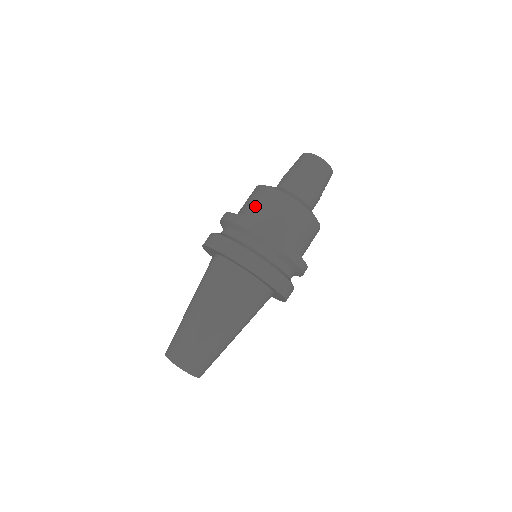
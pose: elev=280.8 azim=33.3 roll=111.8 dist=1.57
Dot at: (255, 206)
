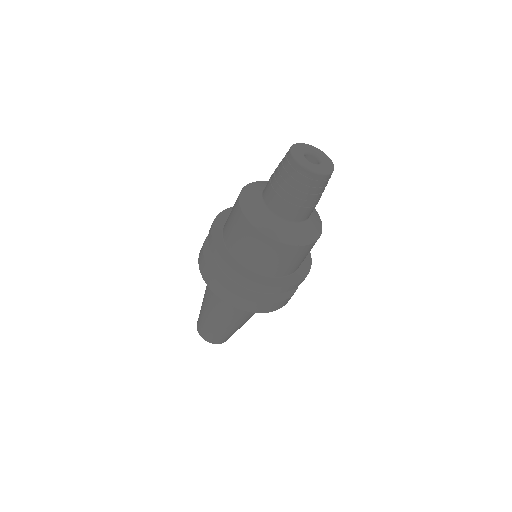
Dot at: (229, 220)
